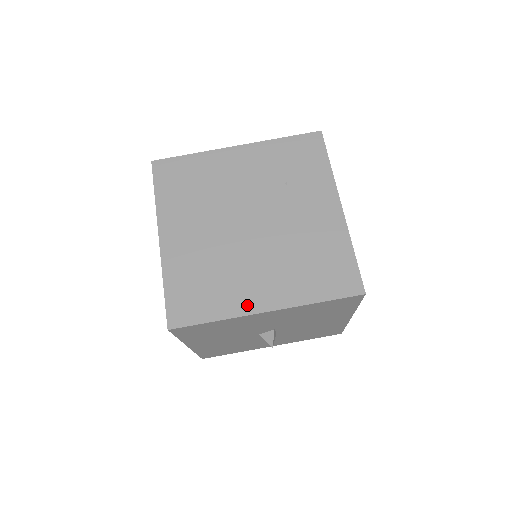
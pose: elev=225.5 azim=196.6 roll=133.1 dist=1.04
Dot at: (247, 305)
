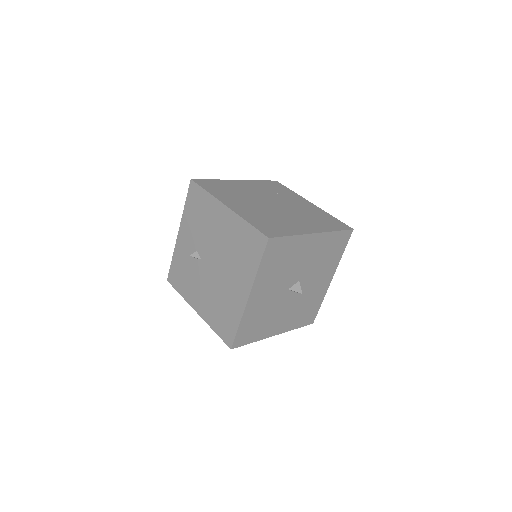
Dot at: (303, 230)
